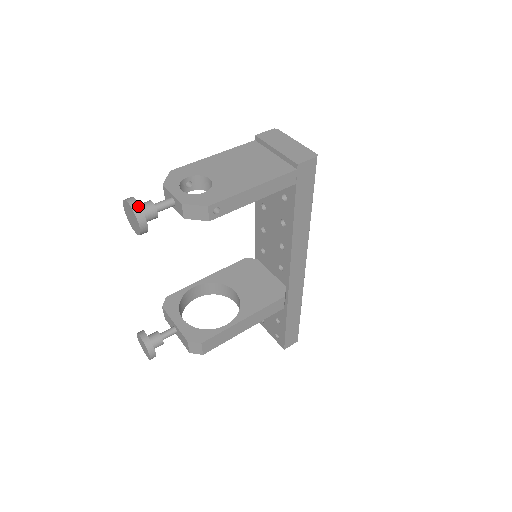
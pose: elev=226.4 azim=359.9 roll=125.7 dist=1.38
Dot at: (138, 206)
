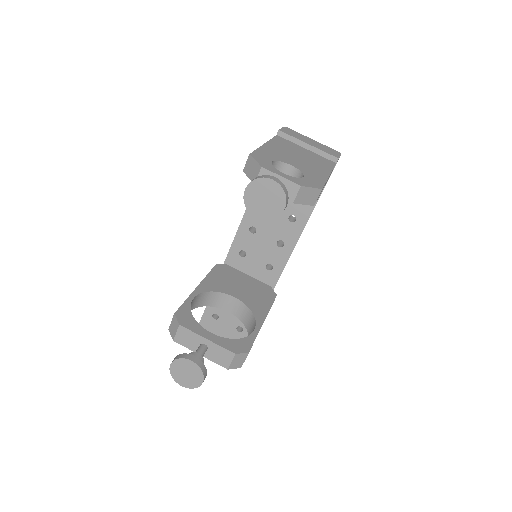
Dot at: (283, 184)
